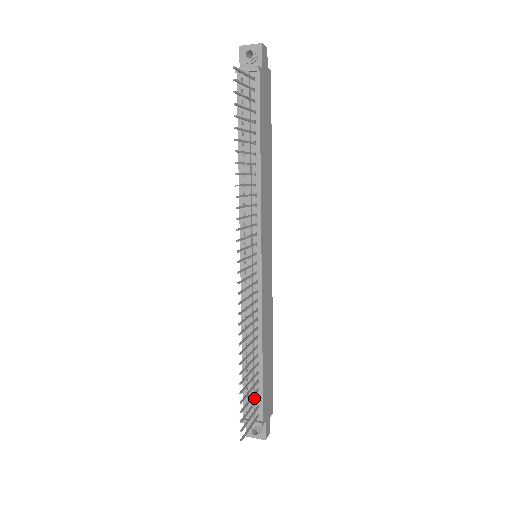
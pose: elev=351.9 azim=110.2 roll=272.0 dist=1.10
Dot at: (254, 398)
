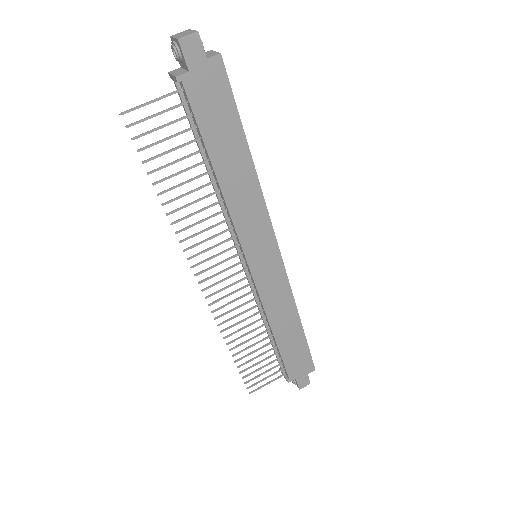
Dot at: (280, 361)
